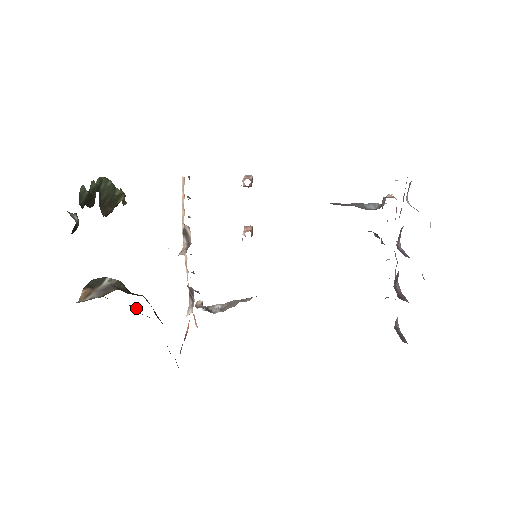
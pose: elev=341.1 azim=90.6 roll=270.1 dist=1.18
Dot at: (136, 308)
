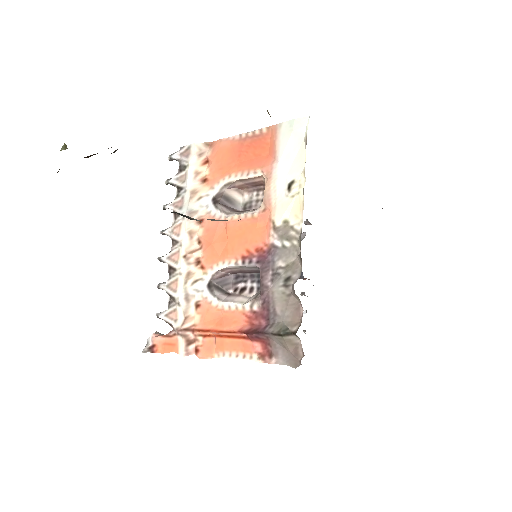
Dot at: occluded
